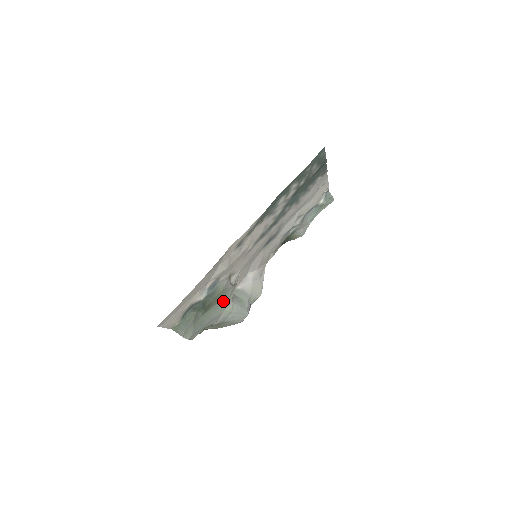
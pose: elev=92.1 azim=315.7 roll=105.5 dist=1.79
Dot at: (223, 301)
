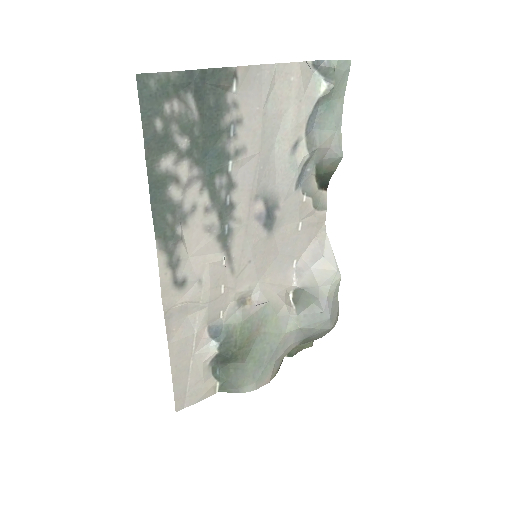
Dot at: (268, 326)
